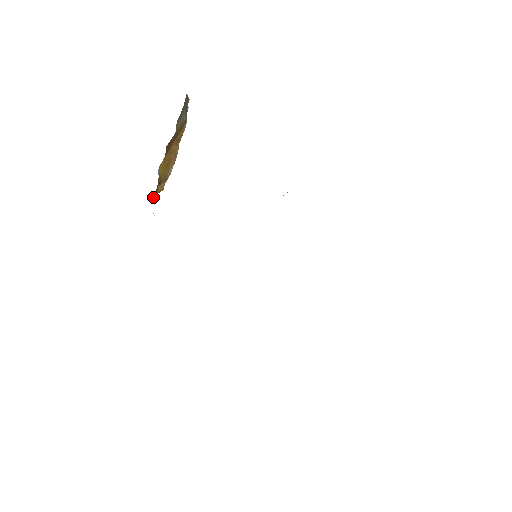
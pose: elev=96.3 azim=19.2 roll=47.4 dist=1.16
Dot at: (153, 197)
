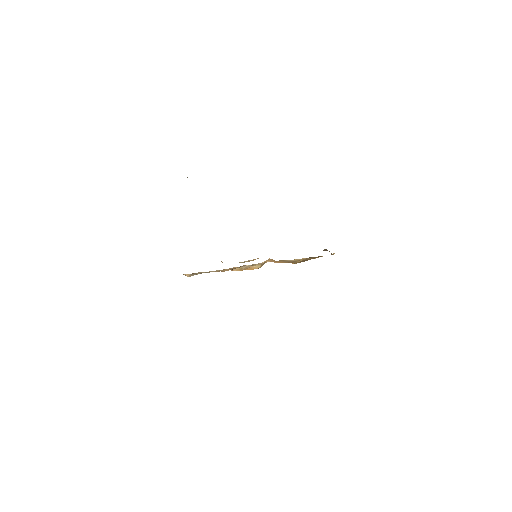
Dot at: occluded
